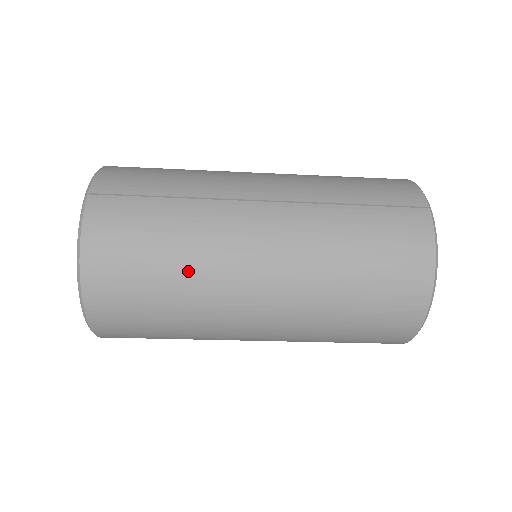
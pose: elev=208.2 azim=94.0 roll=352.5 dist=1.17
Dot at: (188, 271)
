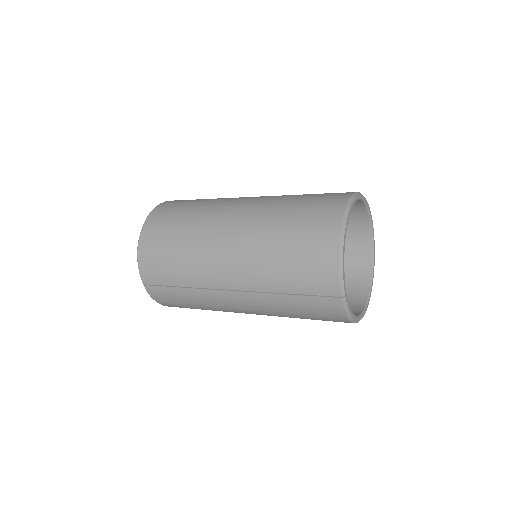
Dot at: (213, 310)
